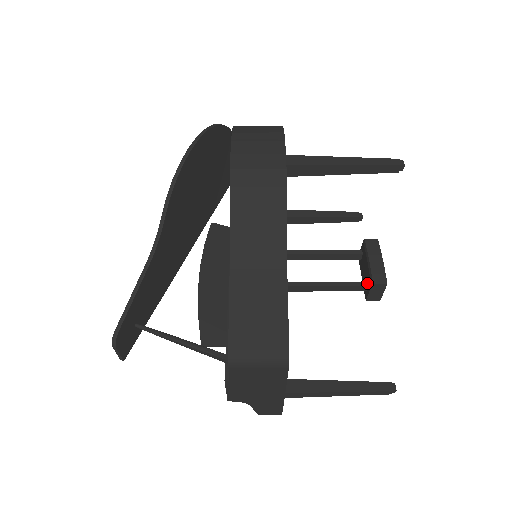
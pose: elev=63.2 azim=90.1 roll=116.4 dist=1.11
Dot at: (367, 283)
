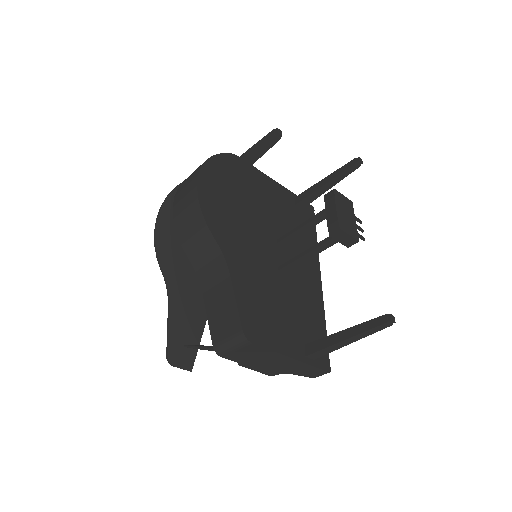
Dot at: occluded
